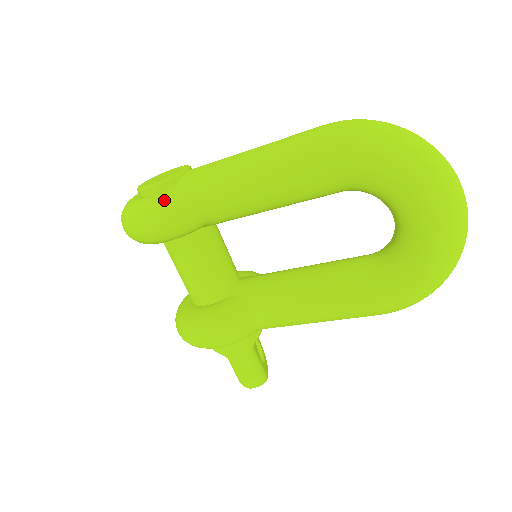
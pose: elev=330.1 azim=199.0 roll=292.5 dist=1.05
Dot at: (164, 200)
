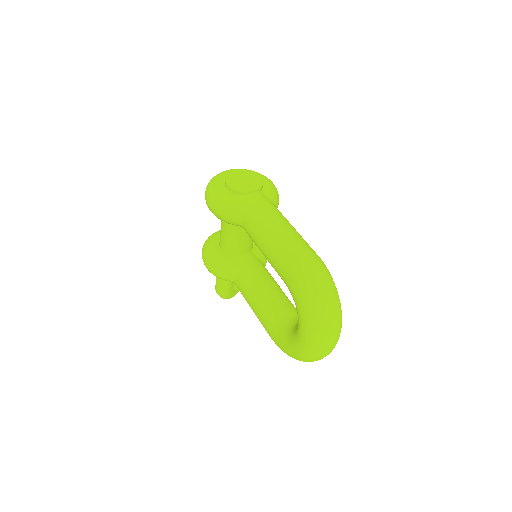
Dot at: (224, 202)
